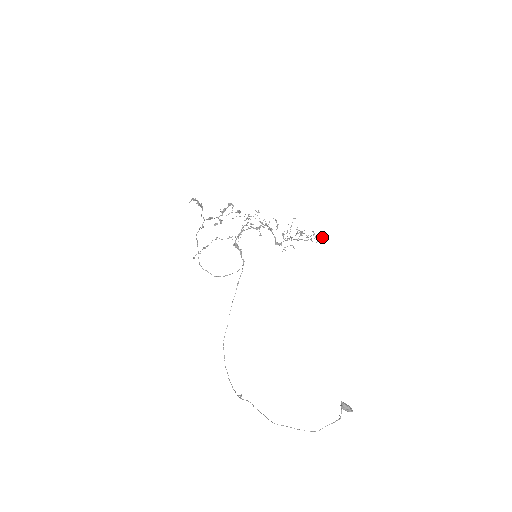
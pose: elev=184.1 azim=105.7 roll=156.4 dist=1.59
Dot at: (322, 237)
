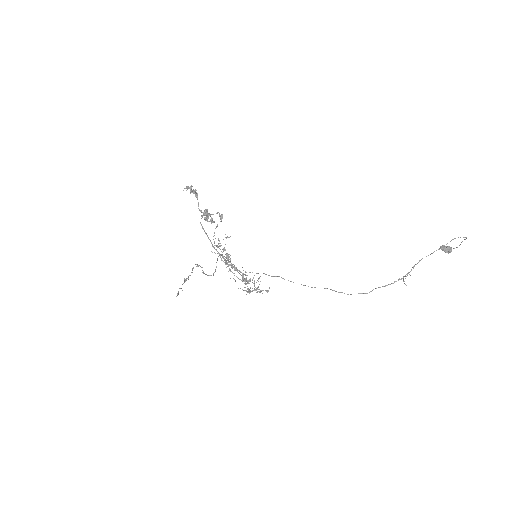
Dot at: (265, 290)
